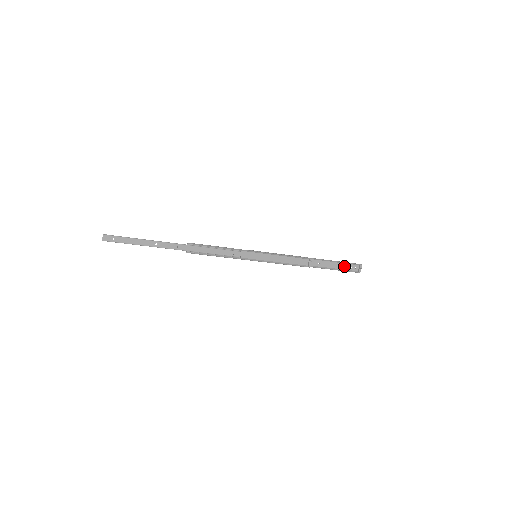
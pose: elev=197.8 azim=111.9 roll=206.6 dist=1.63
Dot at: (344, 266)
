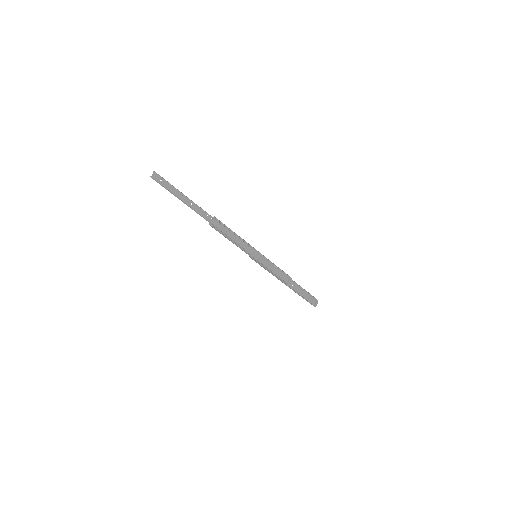
Dot at: (307, 296)
